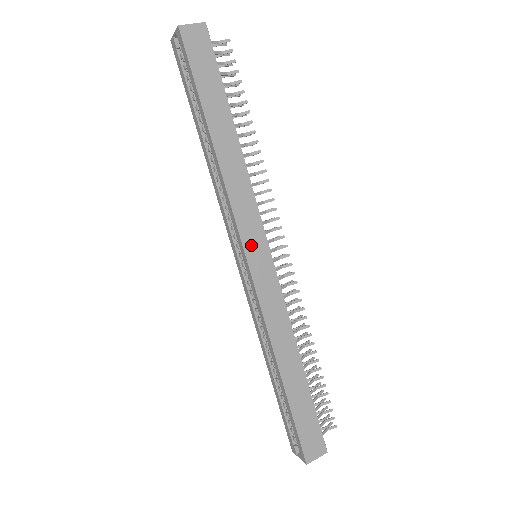
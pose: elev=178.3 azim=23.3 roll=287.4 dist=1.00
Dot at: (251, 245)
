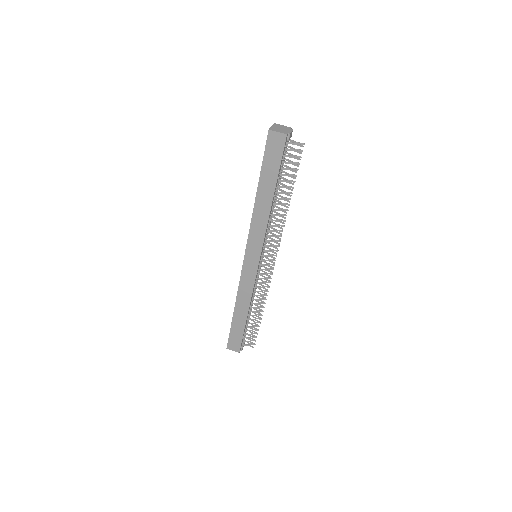
Dot at: (250, 253)
